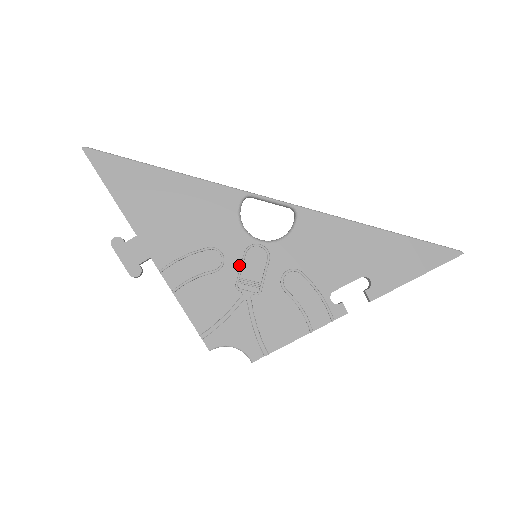
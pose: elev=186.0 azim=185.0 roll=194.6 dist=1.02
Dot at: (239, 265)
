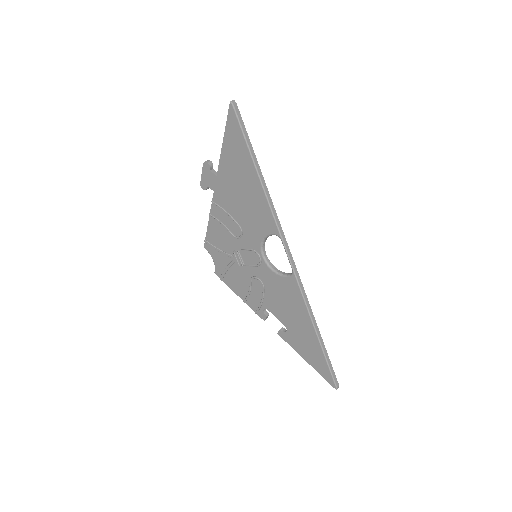
Dot at: (244, 248)
